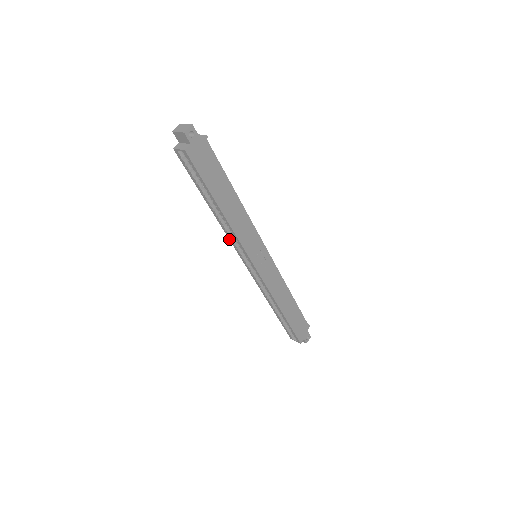
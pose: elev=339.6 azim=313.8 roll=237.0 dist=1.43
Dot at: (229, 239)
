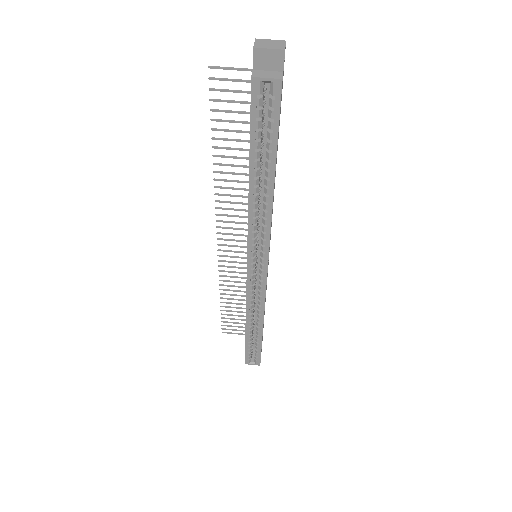
Dot at: (248, 233)
